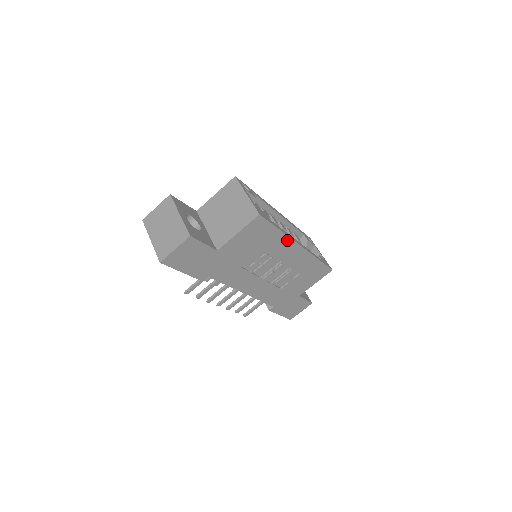
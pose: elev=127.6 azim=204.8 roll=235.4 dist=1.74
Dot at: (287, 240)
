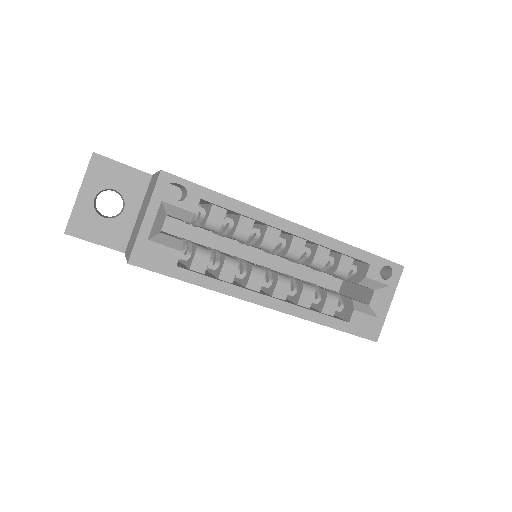
Dot at: (226, 293)
